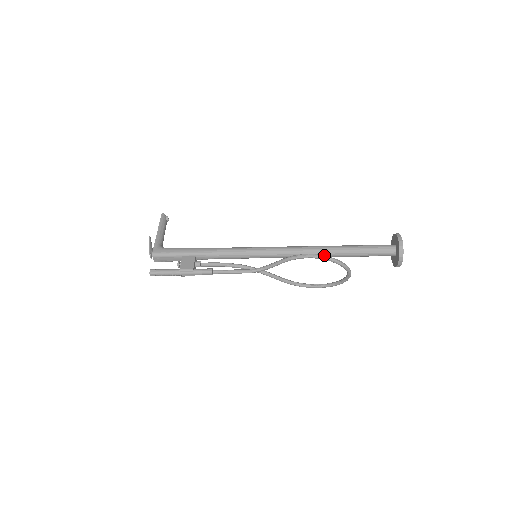
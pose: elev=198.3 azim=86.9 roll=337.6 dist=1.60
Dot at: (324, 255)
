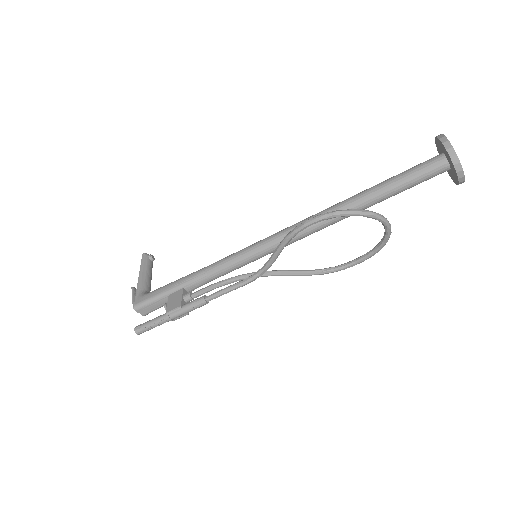
Dot at: occluded
